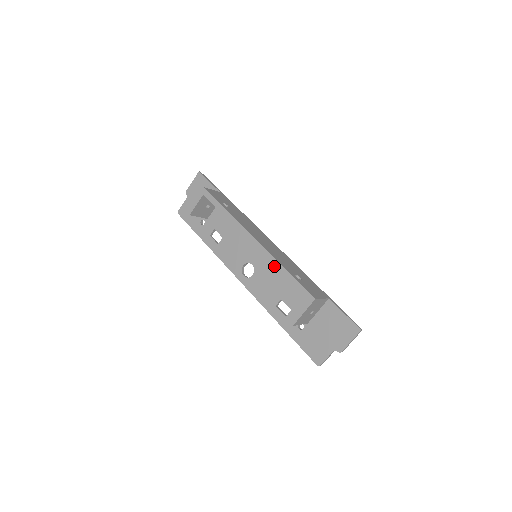
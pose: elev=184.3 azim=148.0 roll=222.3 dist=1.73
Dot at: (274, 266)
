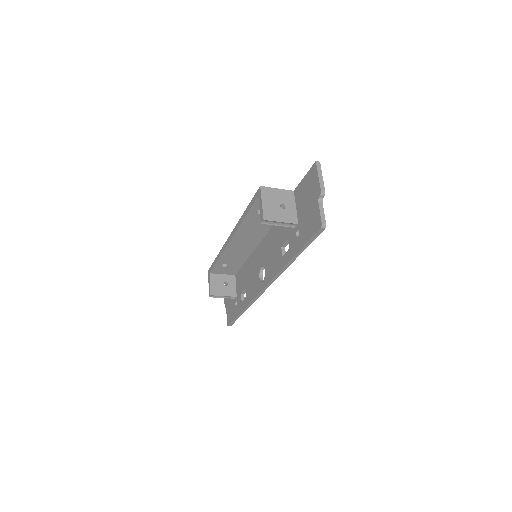
Dot at: (241, 222)
